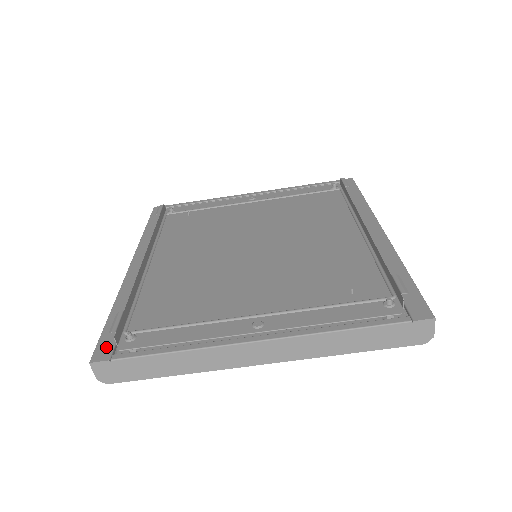
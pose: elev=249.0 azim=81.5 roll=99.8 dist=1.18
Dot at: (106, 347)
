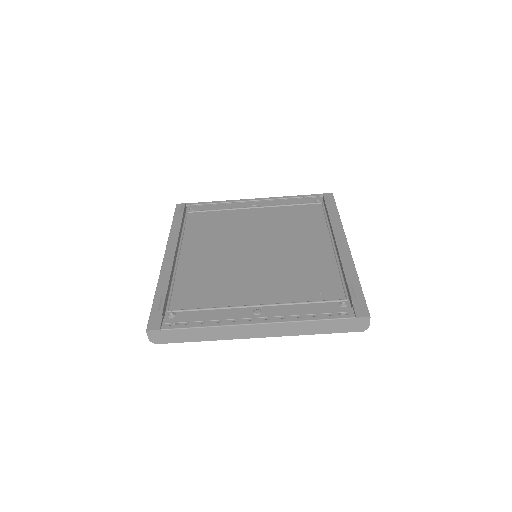
Dot at: (156, 320)
